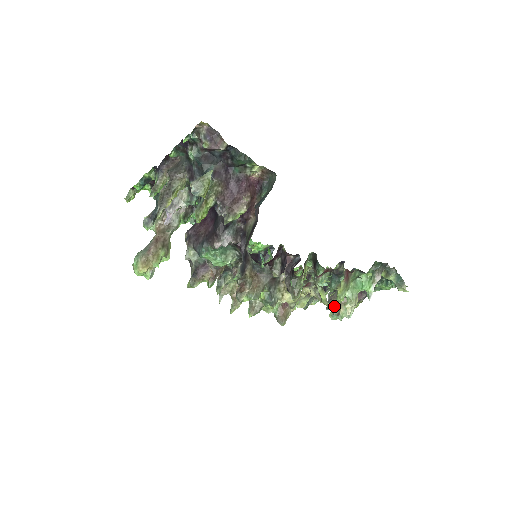
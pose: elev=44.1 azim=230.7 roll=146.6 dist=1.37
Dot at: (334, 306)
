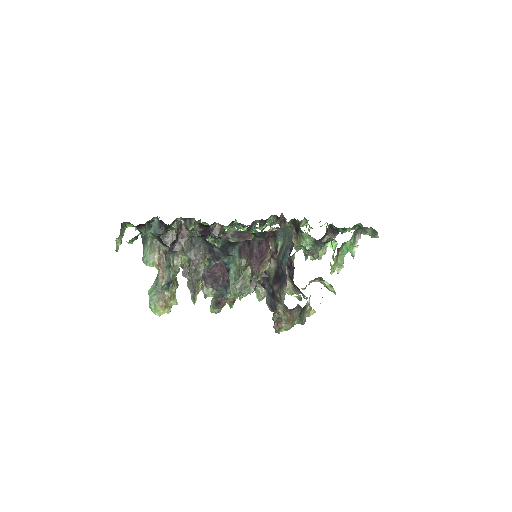
Dot at: (315, 254)
